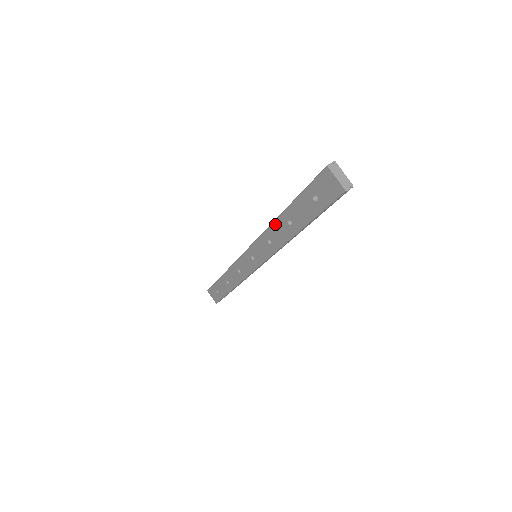
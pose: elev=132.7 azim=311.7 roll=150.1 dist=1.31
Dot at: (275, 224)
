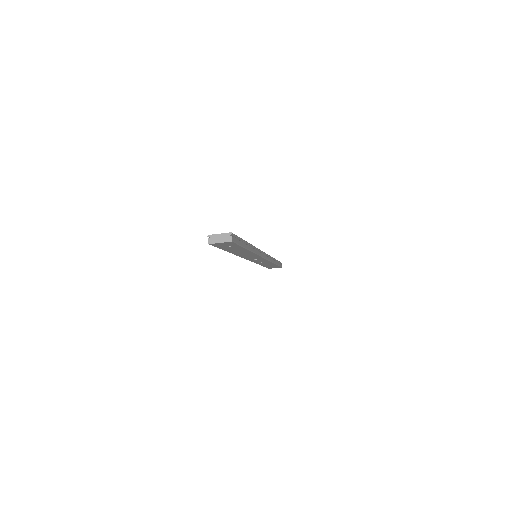
Dot at: occluded
